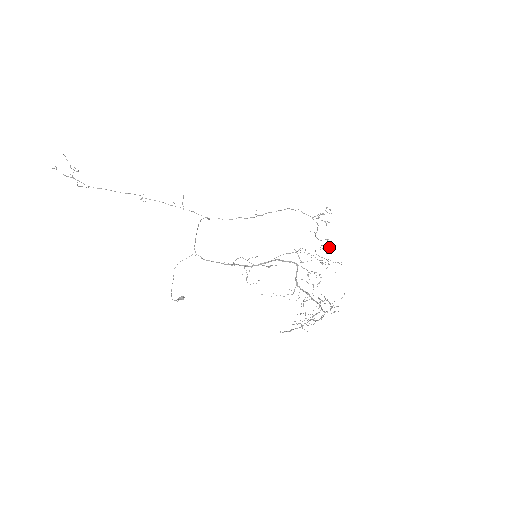
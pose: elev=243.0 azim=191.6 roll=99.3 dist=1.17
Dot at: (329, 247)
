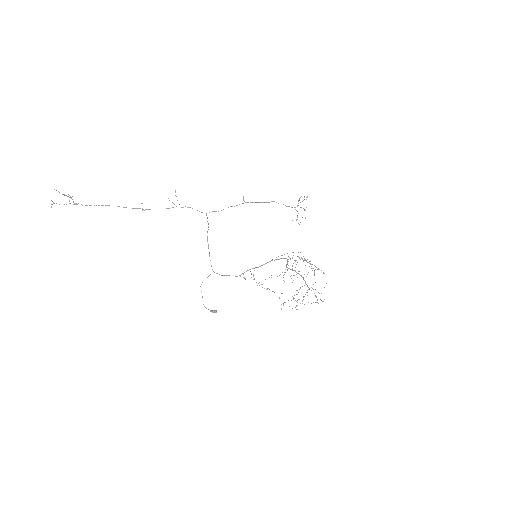
Dot at: occluded
